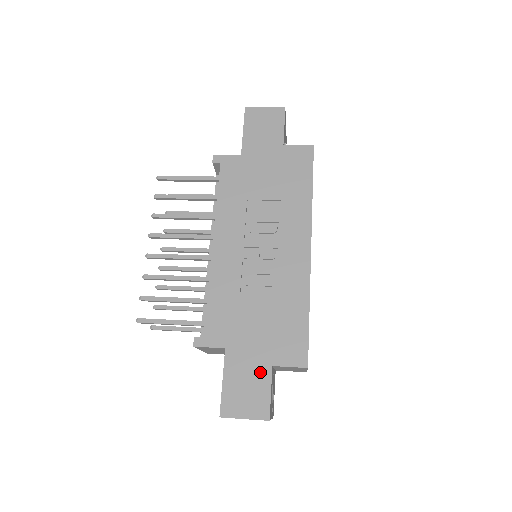
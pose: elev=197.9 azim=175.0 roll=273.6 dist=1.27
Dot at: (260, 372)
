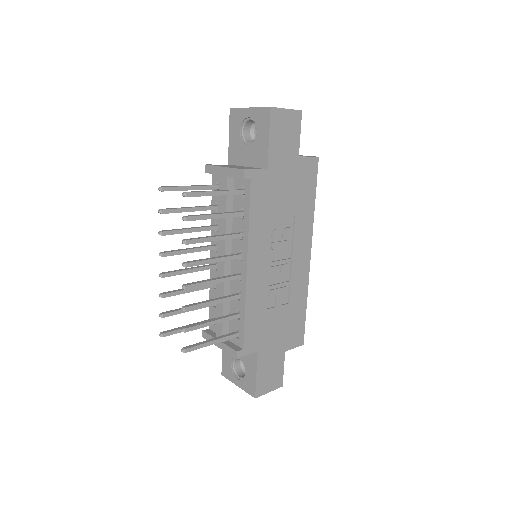
Dot at: (278, 359)
